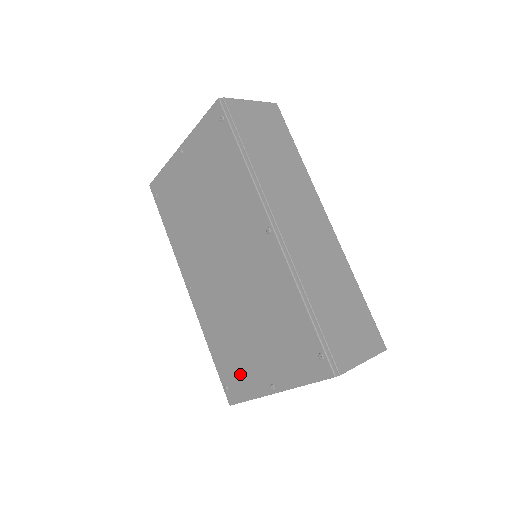
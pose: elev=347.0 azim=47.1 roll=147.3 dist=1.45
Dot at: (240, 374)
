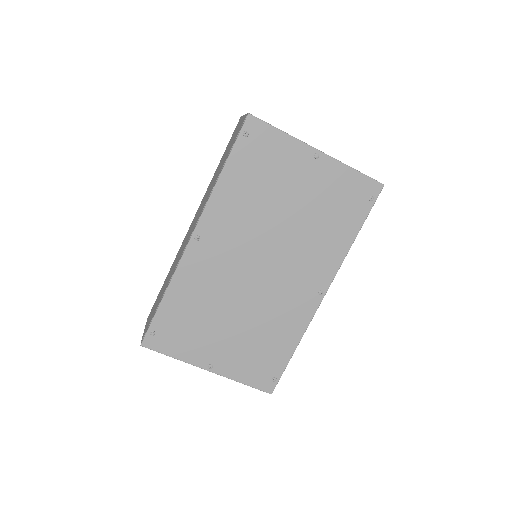
Dot at: (184, 337)
